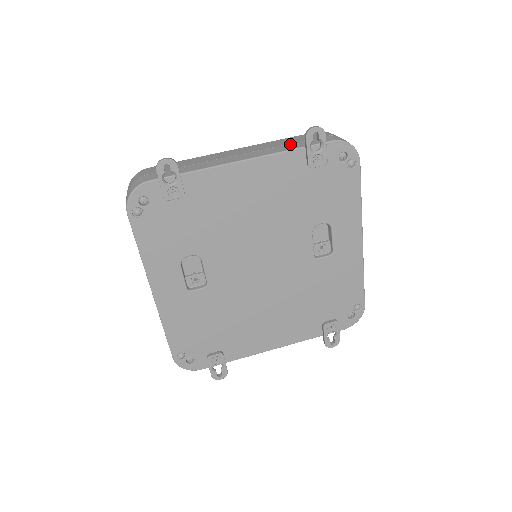
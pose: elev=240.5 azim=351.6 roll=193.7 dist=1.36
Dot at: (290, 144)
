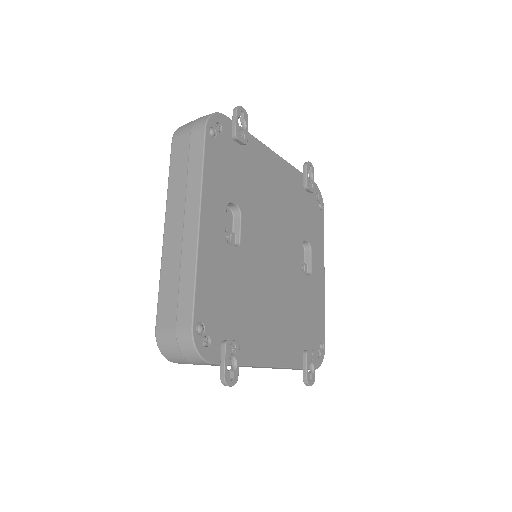
Dot at: occluded
